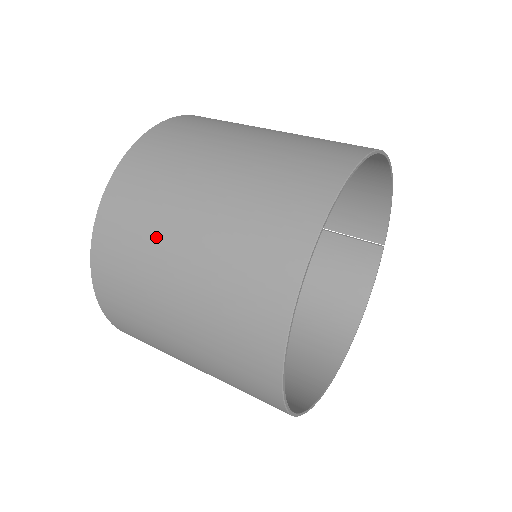
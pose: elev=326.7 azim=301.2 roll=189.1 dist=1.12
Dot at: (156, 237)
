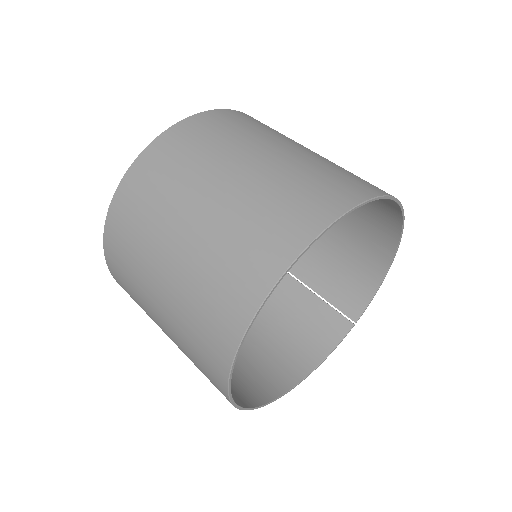
Dot at: (209, 162)
